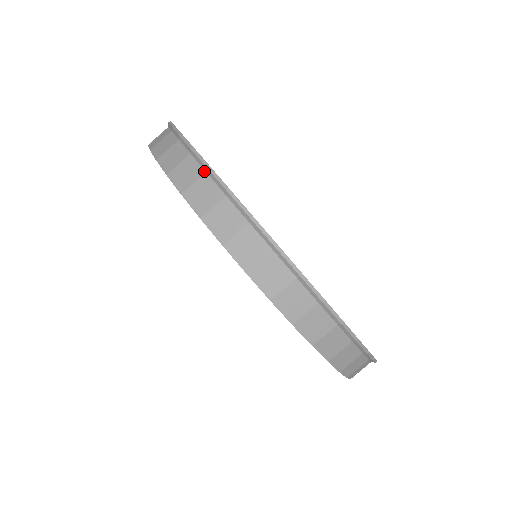
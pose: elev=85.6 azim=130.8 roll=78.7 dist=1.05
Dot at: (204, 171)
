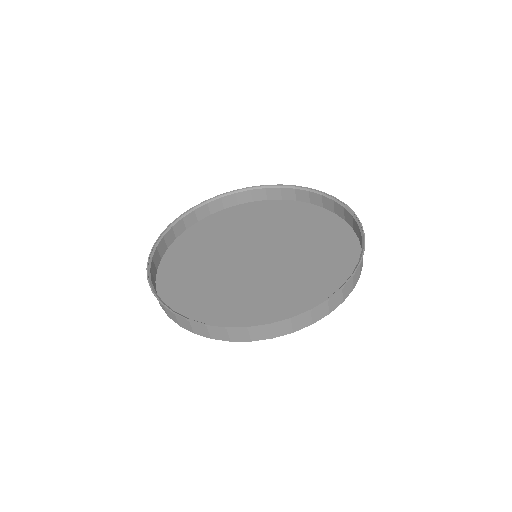
Dot at: (155, 293)
